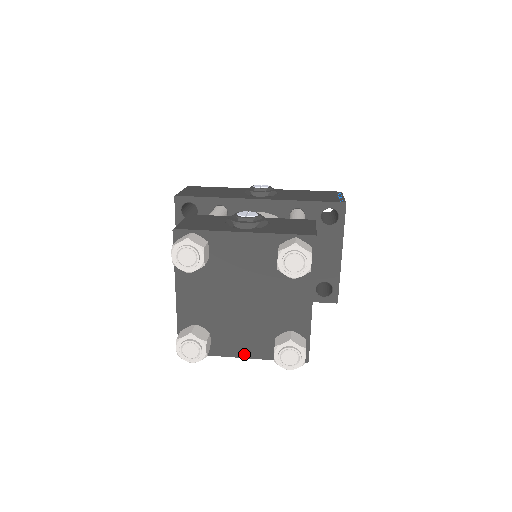
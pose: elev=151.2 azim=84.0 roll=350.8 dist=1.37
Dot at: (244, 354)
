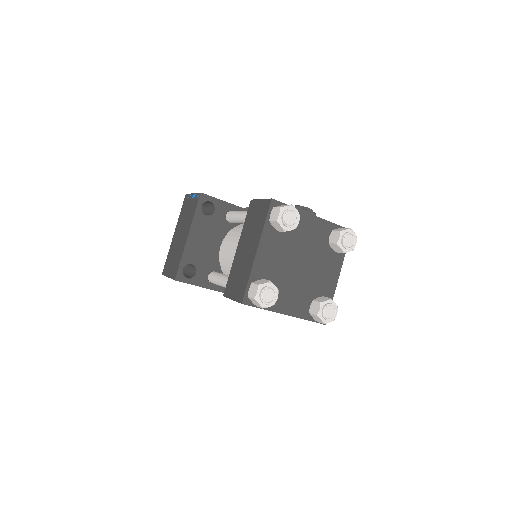
Dot at: (288, 312)
